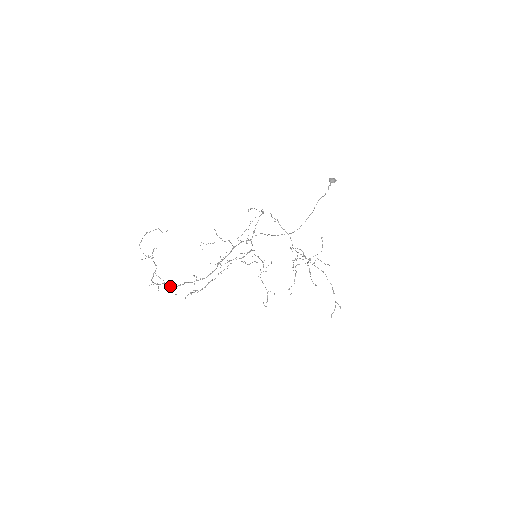
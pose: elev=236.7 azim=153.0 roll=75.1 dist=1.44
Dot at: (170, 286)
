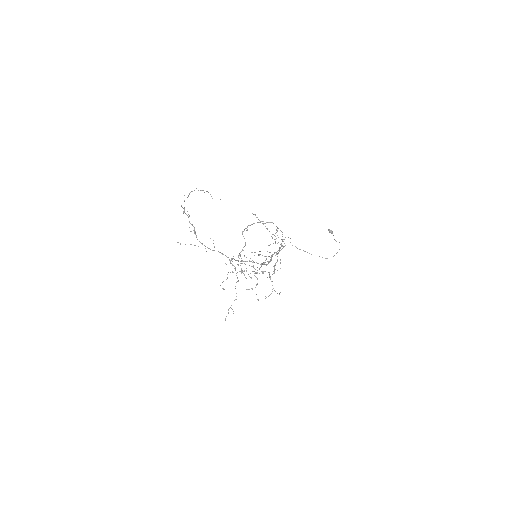
Dot at: occluded
